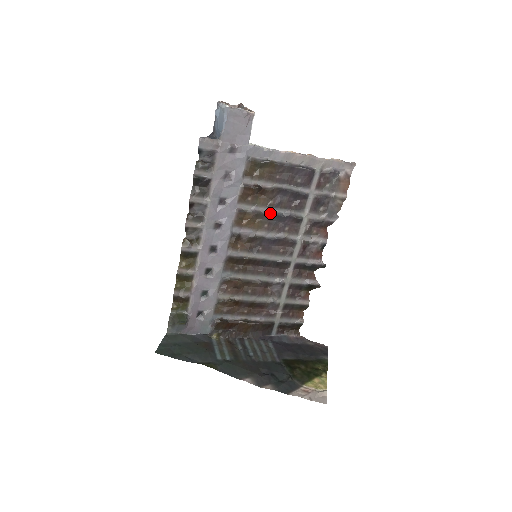
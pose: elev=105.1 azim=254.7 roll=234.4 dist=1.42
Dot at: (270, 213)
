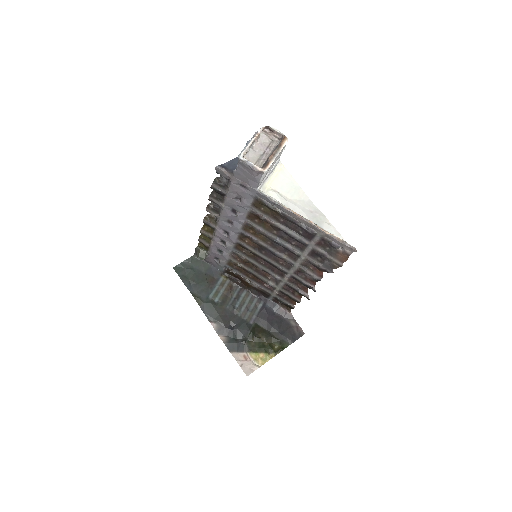
Dot at: (272, 238)
